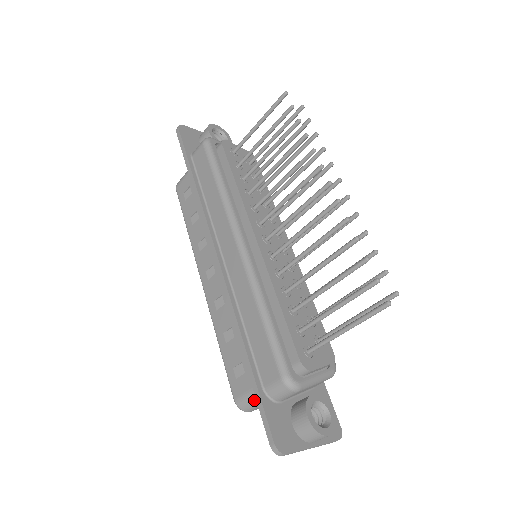
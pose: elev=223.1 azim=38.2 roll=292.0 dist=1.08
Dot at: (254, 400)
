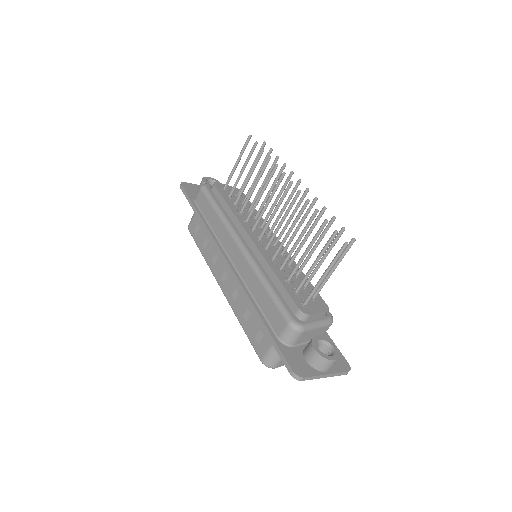
Dot at: (275, 353)
